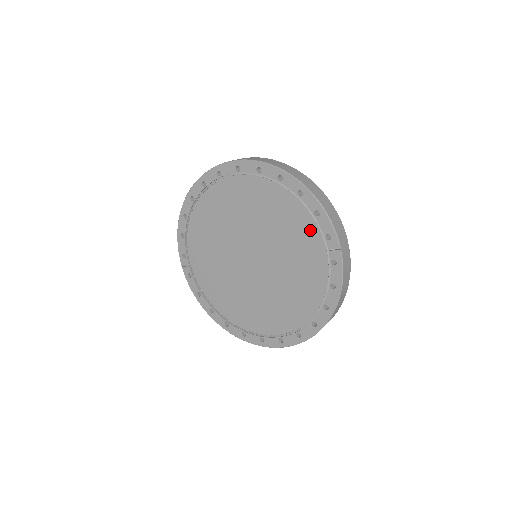
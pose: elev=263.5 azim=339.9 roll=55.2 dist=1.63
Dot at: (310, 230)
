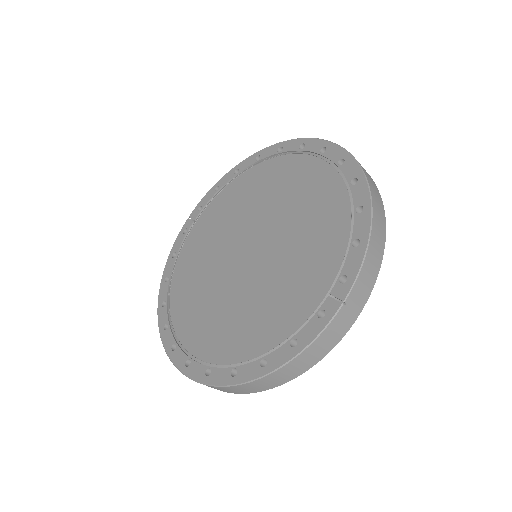
Dot at: (332, 258)
